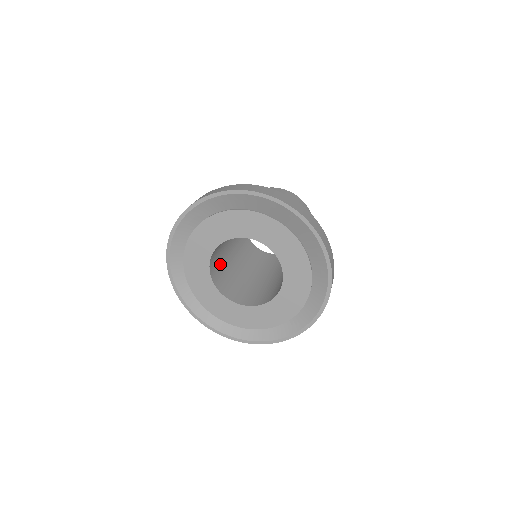
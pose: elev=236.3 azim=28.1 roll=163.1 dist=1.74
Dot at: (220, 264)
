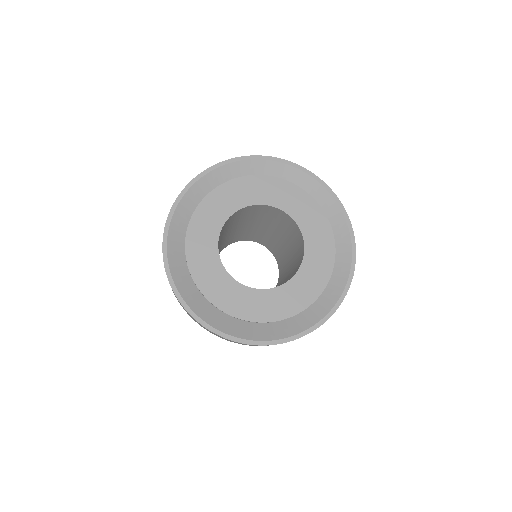
Dot at: occluded
